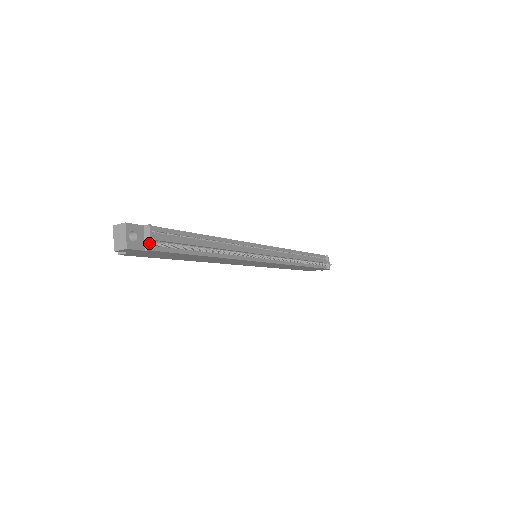
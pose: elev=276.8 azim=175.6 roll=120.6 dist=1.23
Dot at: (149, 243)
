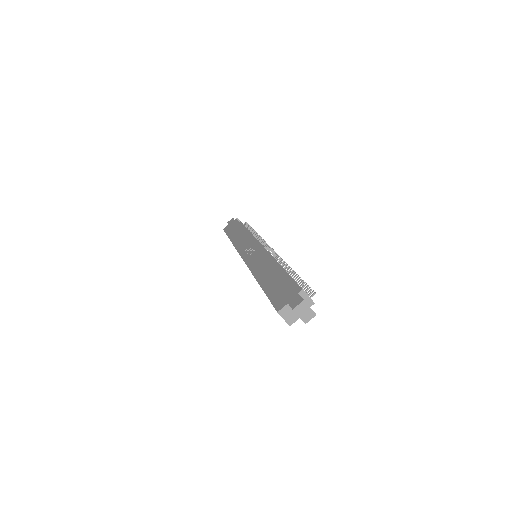
Dot at: (311, 300)
